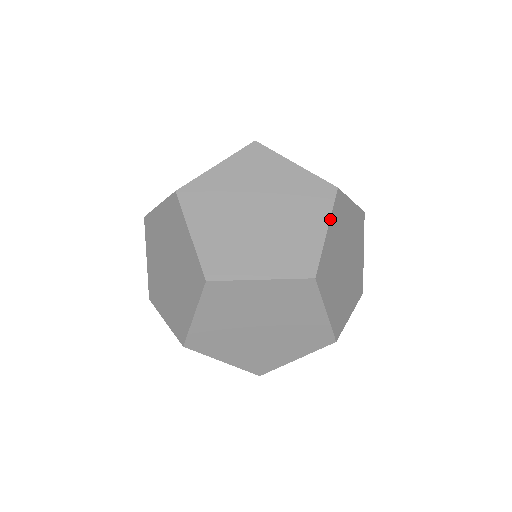
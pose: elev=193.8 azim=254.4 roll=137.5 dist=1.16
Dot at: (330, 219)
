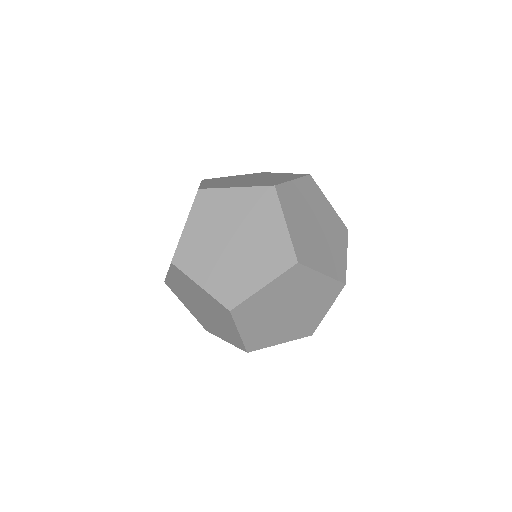
Dot at: occluded
